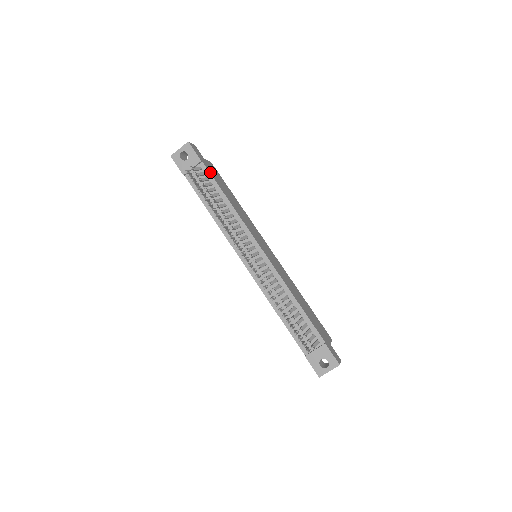
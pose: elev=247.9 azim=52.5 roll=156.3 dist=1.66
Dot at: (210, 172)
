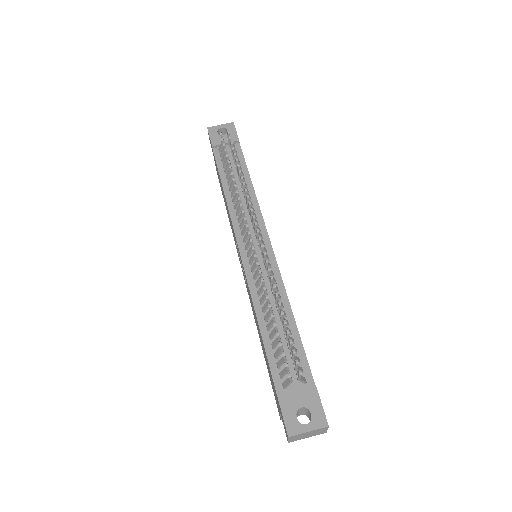
Dot at: (243, 155)
